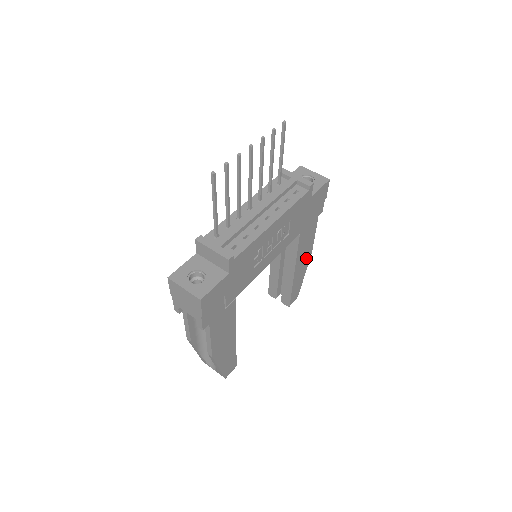
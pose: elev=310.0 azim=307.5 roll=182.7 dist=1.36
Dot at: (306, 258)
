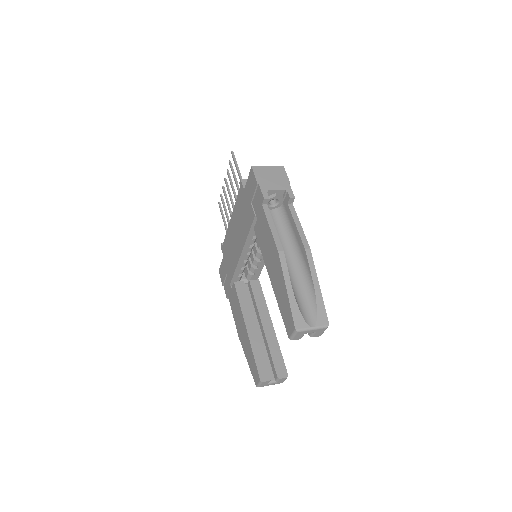
Dot at: occluded
